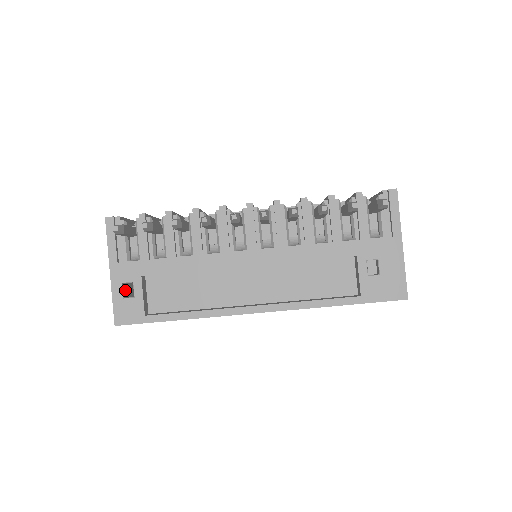
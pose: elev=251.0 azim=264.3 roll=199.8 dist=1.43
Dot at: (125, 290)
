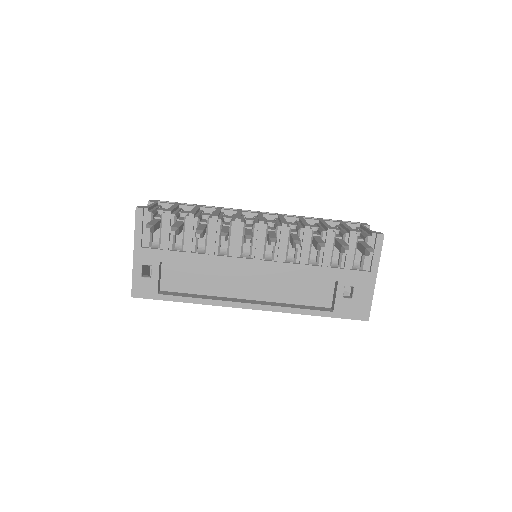
Dot at: occluded
